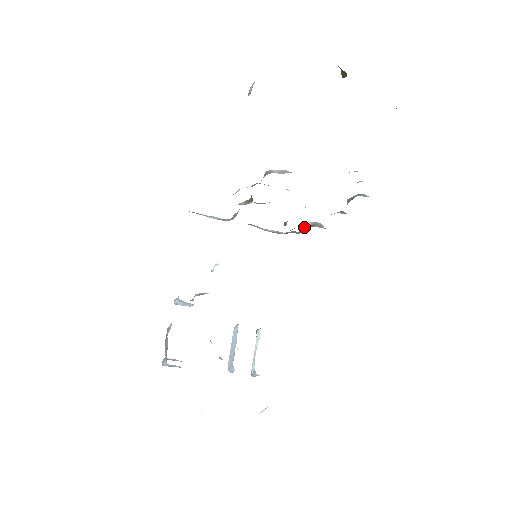
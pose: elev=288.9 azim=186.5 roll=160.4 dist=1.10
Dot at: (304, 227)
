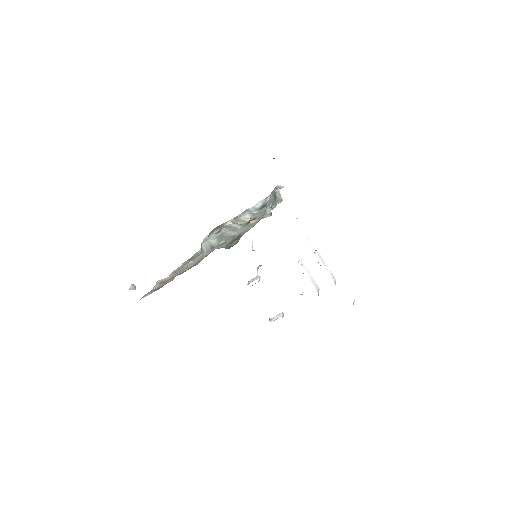
Dot at: occluded
